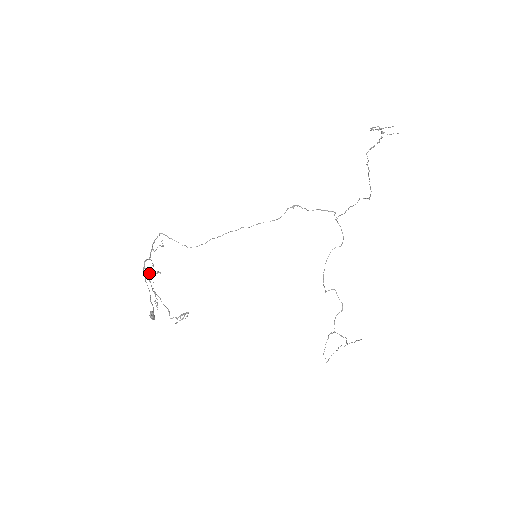
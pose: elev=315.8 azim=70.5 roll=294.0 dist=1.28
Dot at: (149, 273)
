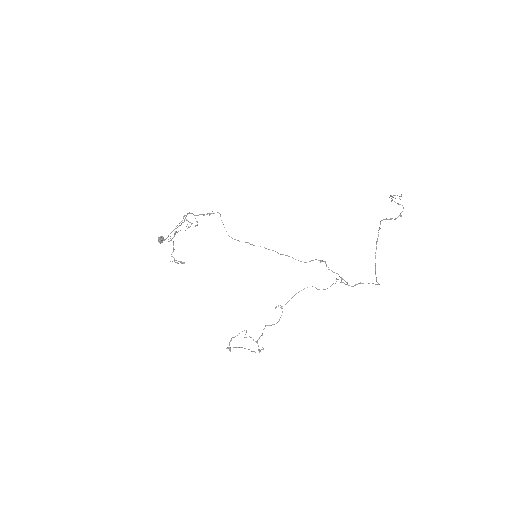
Dot at: (187, 224)
